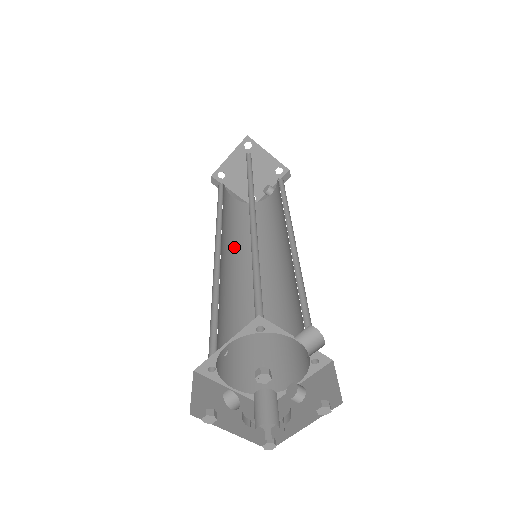
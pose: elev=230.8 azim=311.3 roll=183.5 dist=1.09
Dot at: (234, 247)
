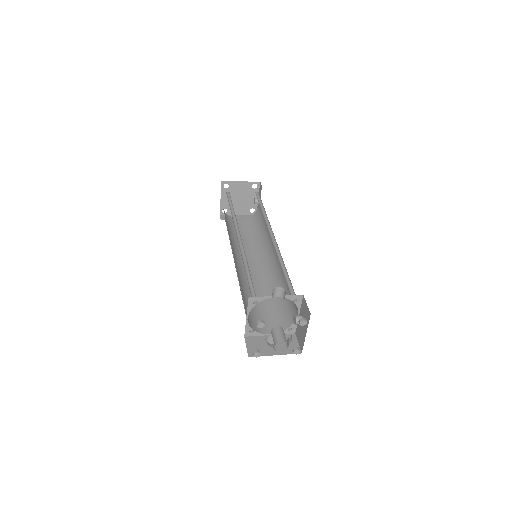
Dot at: (249, 254)
